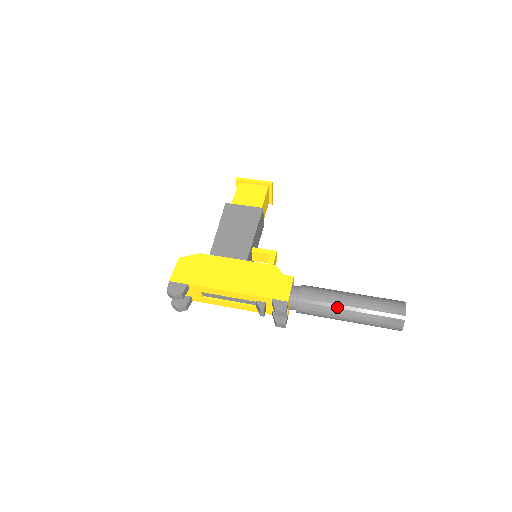
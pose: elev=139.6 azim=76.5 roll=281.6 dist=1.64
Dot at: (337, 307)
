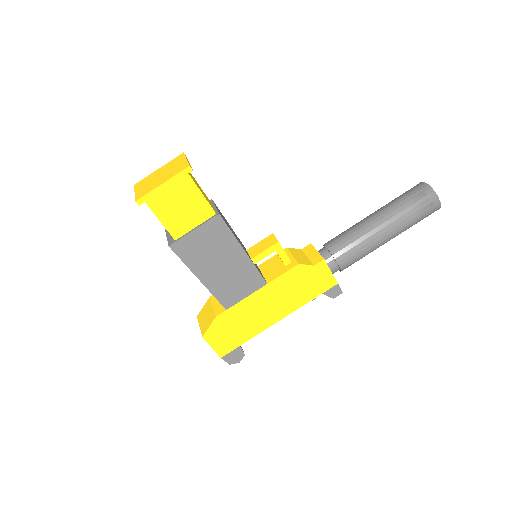
Dot at: occluded
